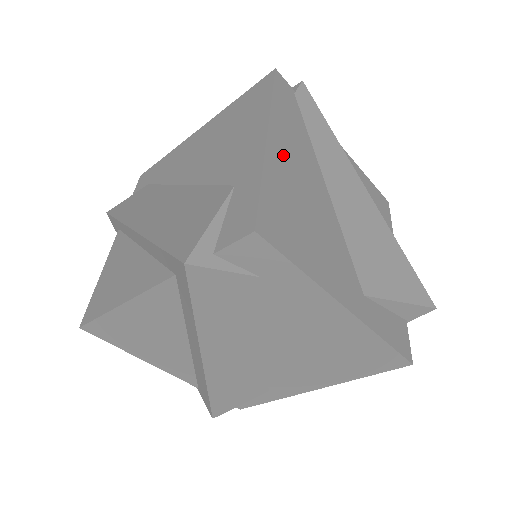
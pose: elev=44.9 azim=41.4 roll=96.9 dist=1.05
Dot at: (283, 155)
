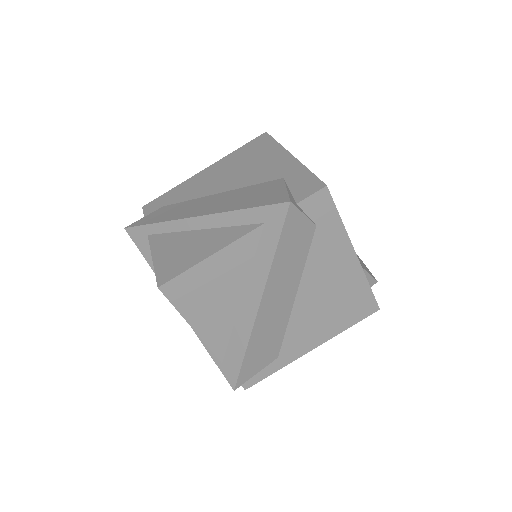
Dot at: occluded
